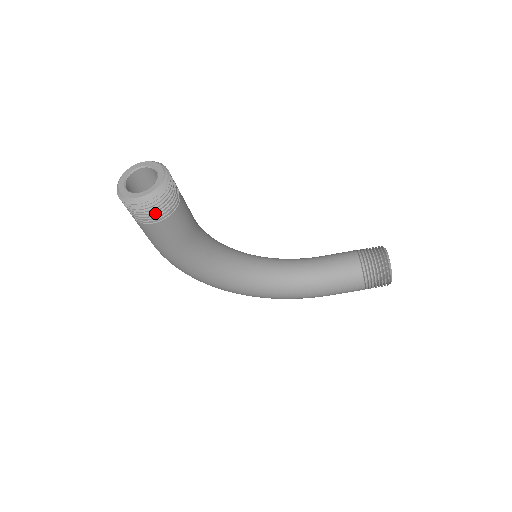
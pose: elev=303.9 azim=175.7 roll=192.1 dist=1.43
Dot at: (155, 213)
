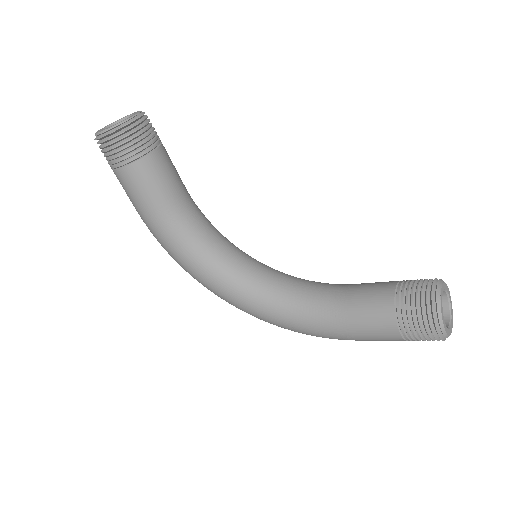
Dot at: (118, 154)
